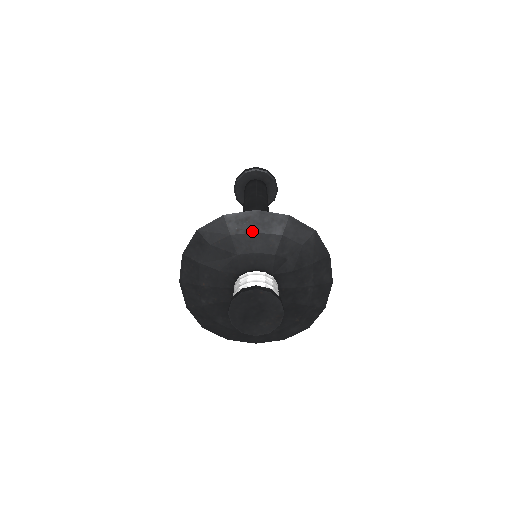
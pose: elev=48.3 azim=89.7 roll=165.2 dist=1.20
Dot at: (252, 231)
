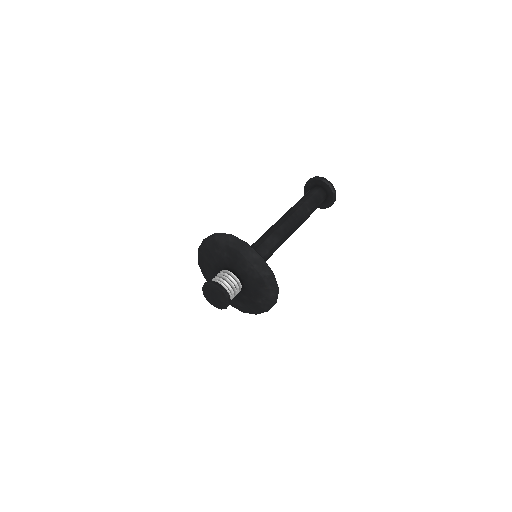
Dot at: (208, 251)
